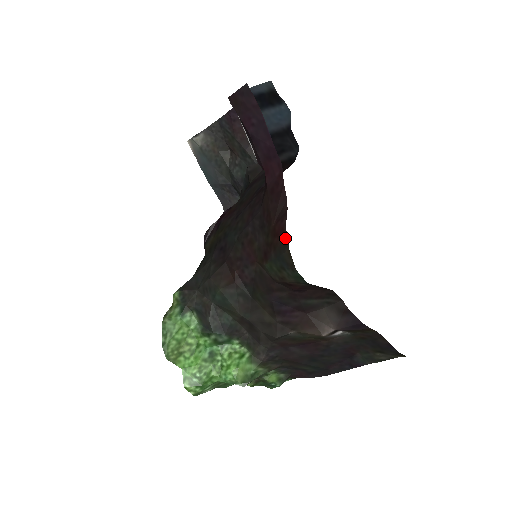
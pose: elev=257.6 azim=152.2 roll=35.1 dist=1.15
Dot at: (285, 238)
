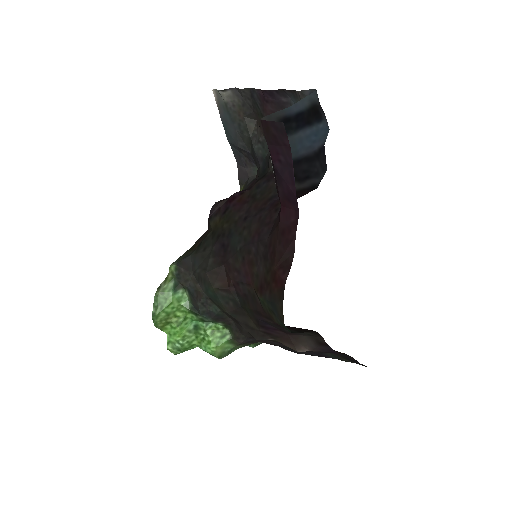
Dot at: (282, 293)
